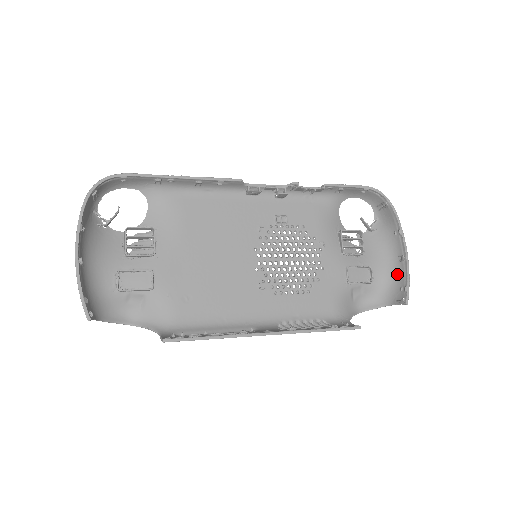
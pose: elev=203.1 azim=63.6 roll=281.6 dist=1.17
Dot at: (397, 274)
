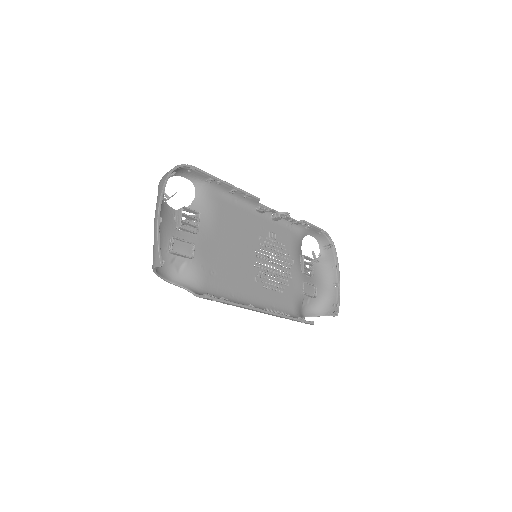
Dot at: (331, 295)
